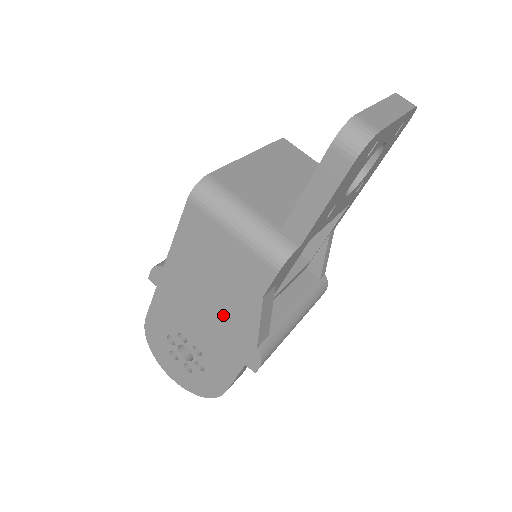
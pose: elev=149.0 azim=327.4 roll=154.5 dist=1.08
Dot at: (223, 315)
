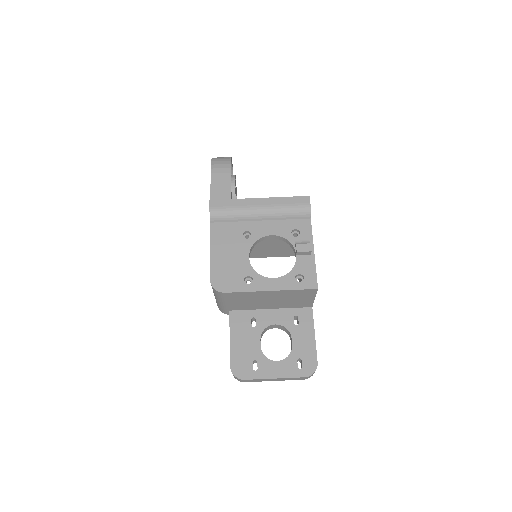
Dot at: occluded
